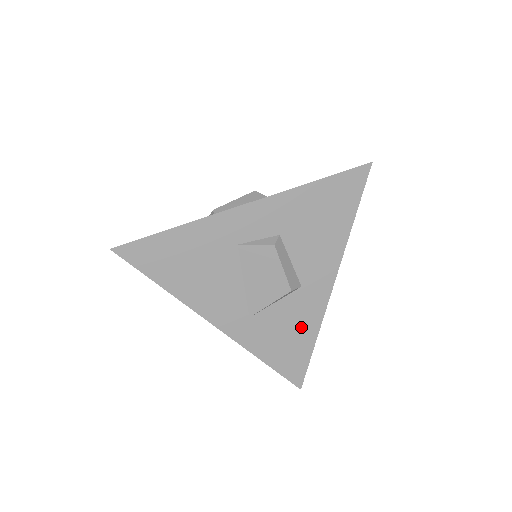
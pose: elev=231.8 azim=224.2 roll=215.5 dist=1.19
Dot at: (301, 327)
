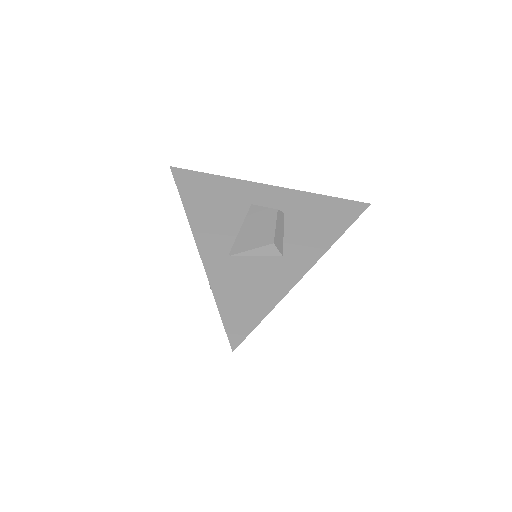
Dot at: (265, 289)
